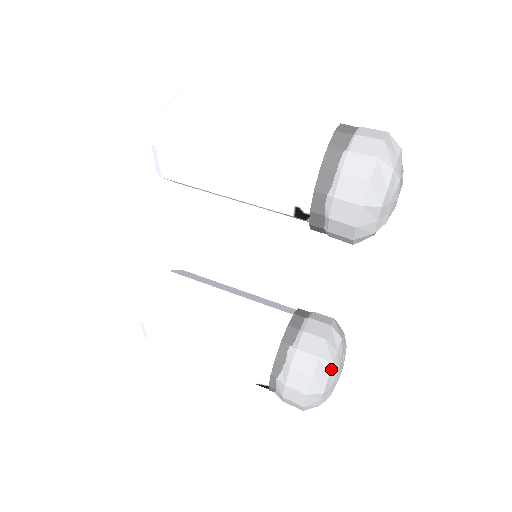
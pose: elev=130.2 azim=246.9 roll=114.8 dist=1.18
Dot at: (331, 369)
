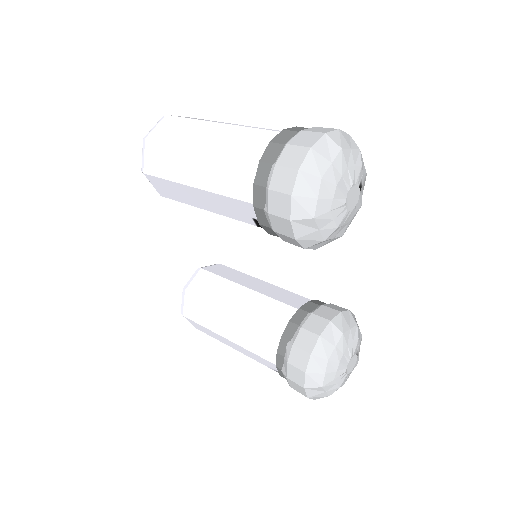
Dot at: (327, 365)
